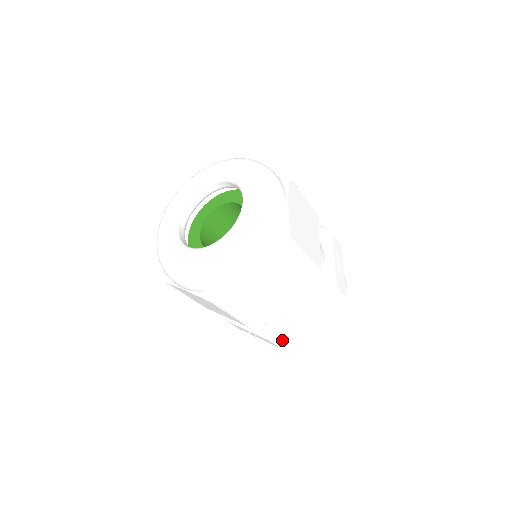
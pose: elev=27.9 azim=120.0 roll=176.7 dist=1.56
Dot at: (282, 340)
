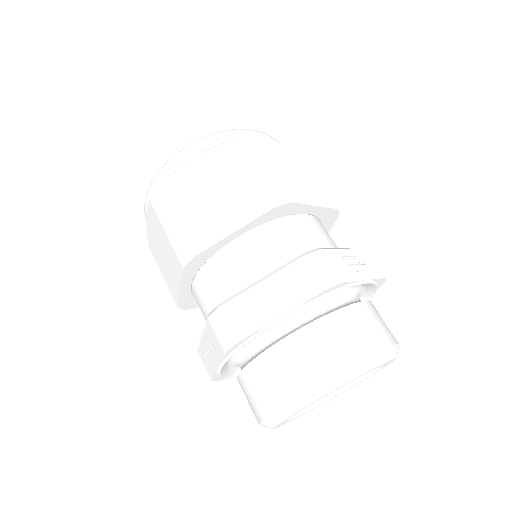
Dot at: (221, 314)
